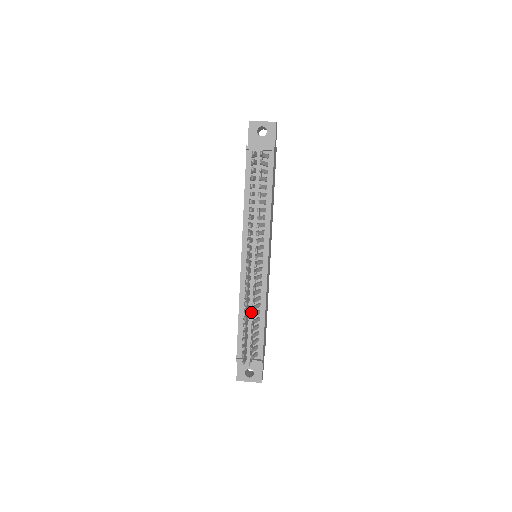
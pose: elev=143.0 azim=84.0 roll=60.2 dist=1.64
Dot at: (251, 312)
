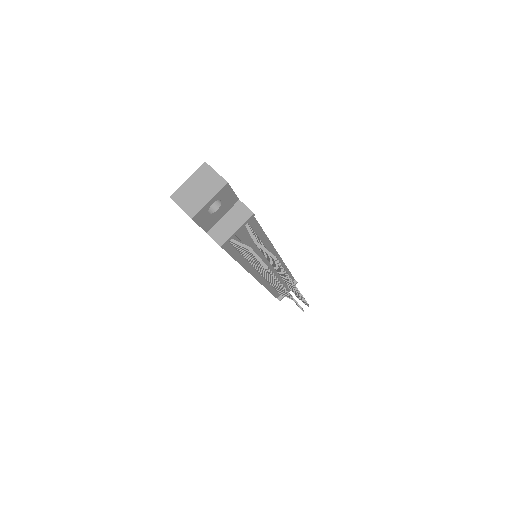
Dot at: occluded
